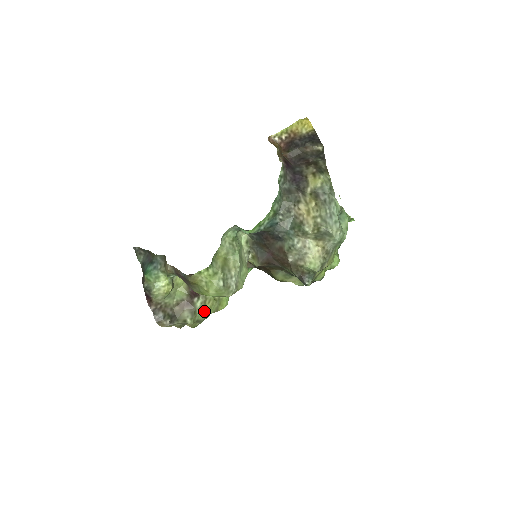
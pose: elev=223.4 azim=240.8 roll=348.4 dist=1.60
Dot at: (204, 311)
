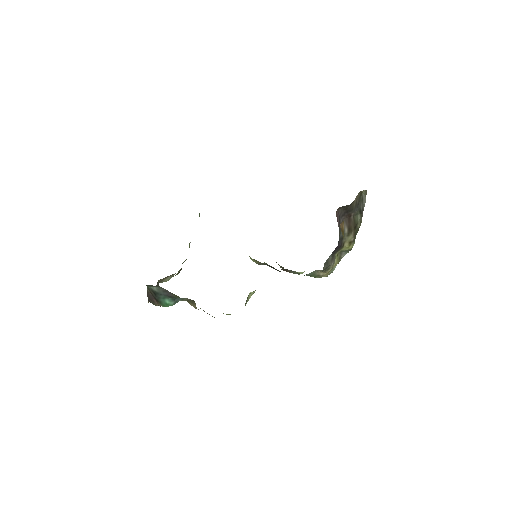
Dot at: occluded
